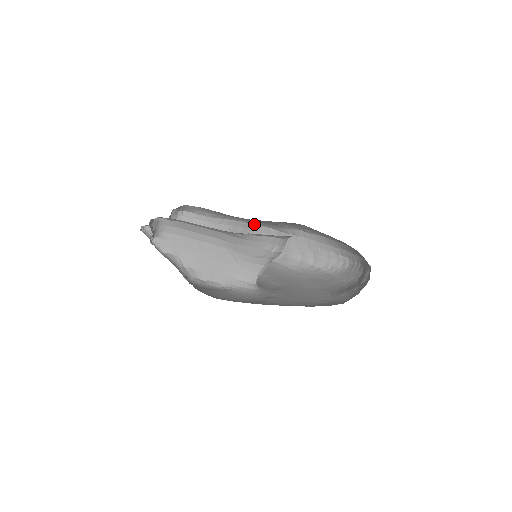
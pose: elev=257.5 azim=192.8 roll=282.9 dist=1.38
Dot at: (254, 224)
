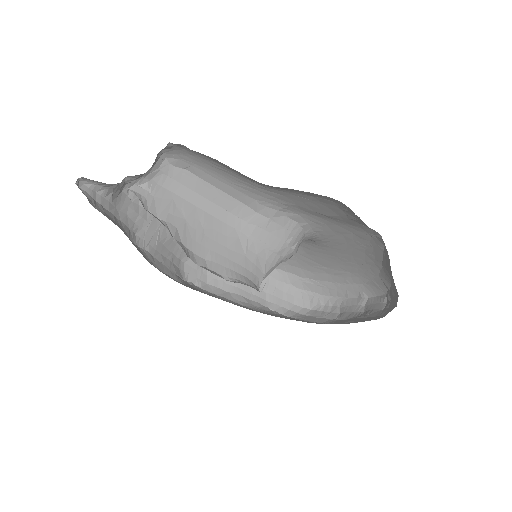
Dot at: occluded
